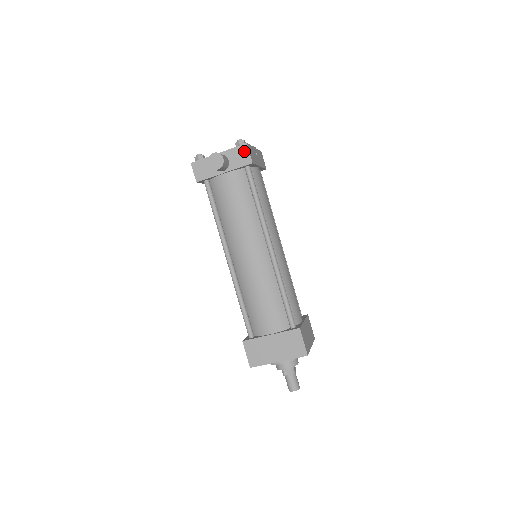
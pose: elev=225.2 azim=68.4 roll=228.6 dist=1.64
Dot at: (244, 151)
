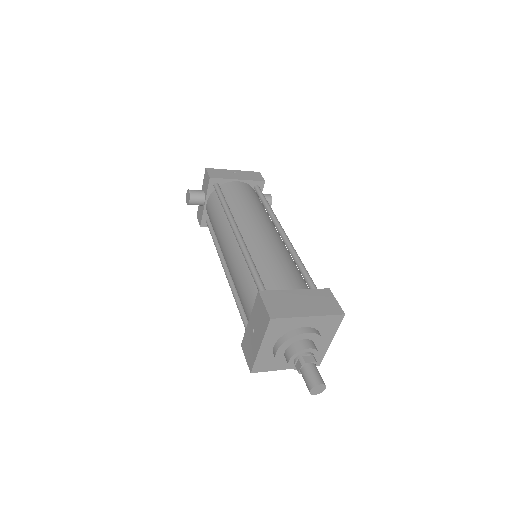
Dot at: (206, 175)
